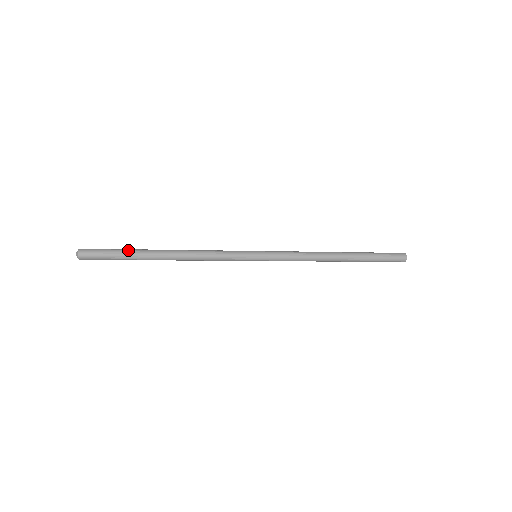
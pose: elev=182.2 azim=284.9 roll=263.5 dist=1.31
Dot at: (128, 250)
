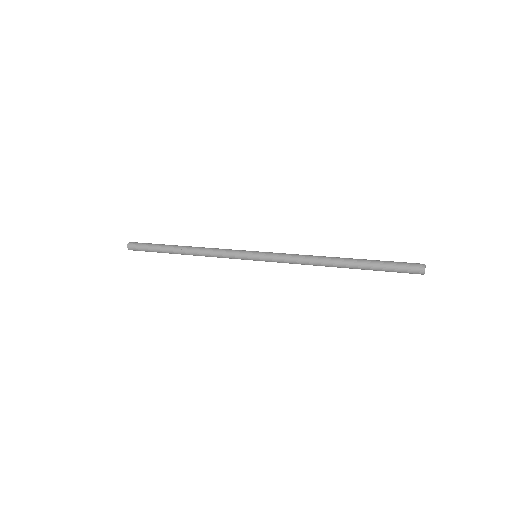
Dot at: (157, 246)
